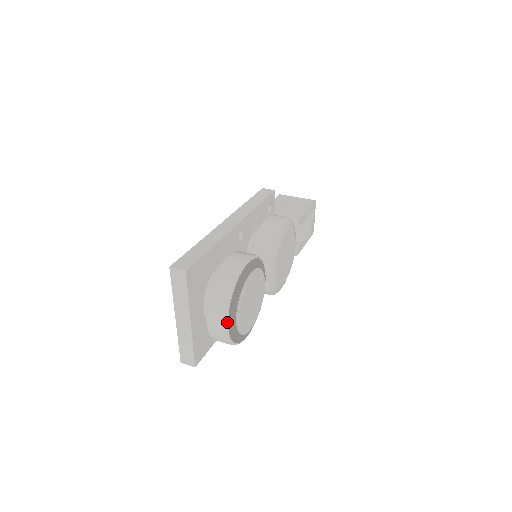
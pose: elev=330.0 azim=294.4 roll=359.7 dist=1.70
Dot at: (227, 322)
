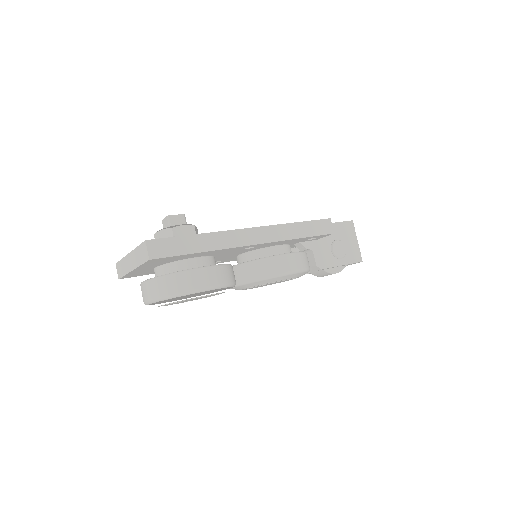
Dot at: (150, 303)
